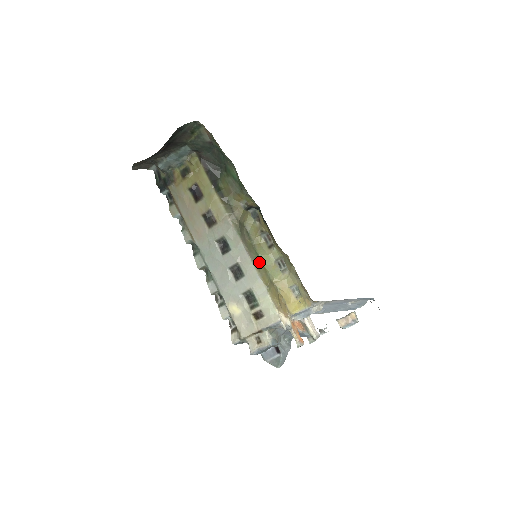
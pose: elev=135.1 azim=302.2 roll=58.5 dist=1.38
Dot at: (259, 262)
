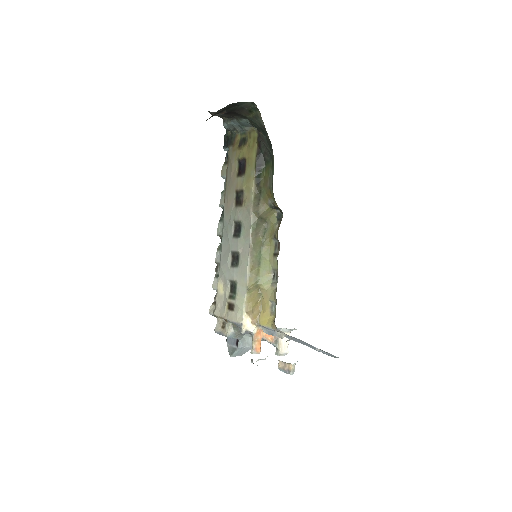
Dot at: (257, 263)
